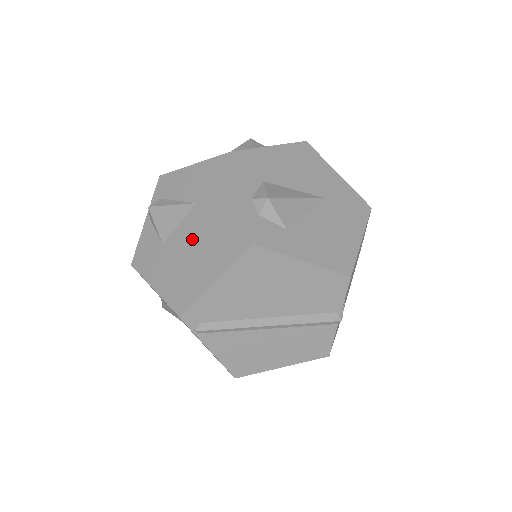
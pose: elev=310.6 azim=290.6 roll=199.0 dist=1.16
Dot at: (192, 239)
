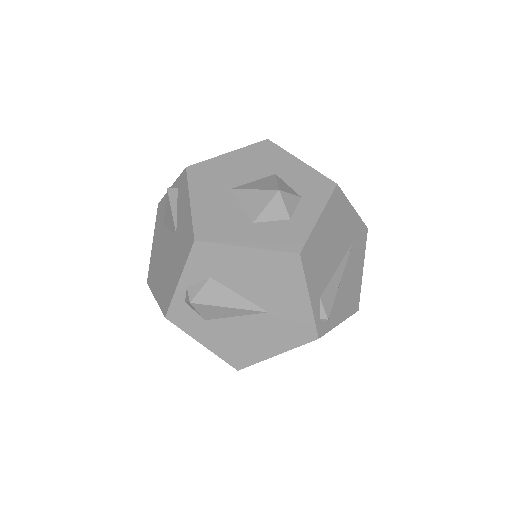
Dot at: (165, 254)
